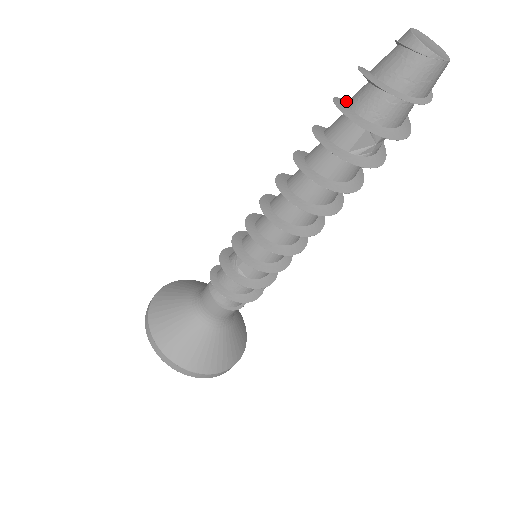
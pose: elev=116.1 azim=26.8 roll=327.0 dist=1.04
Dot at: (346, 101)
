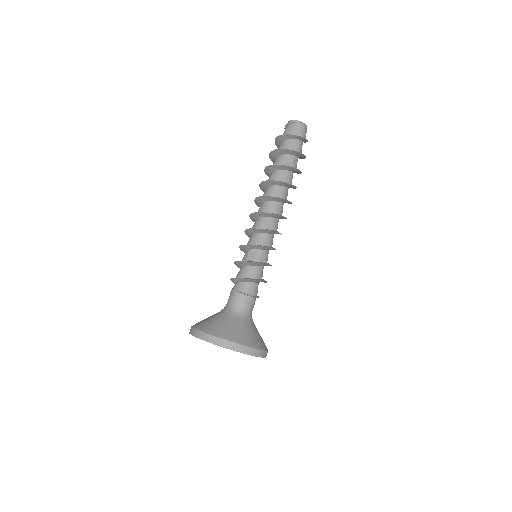
Dot at: occluded
